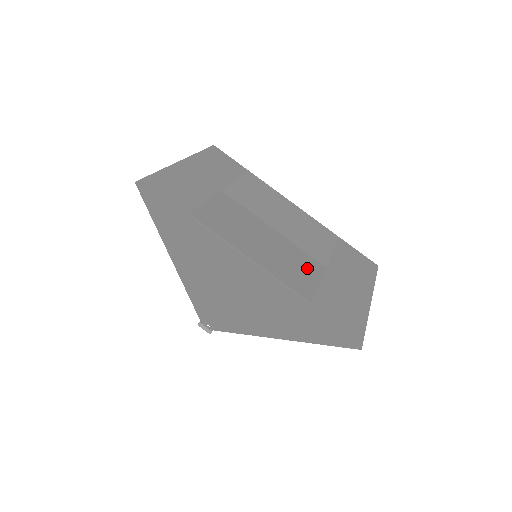
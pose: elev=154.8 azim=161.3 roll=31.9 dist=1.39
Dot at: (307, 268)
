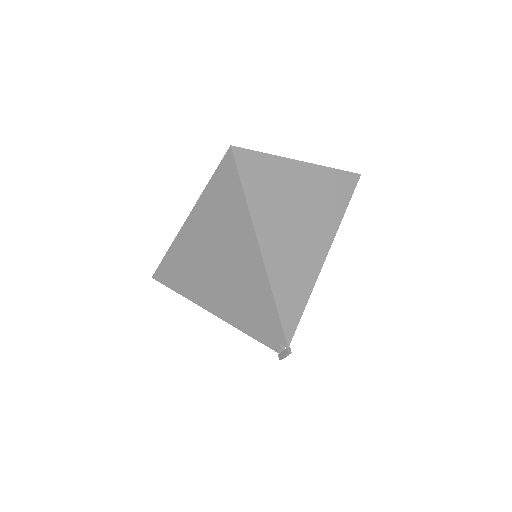
Dot at: occluded
